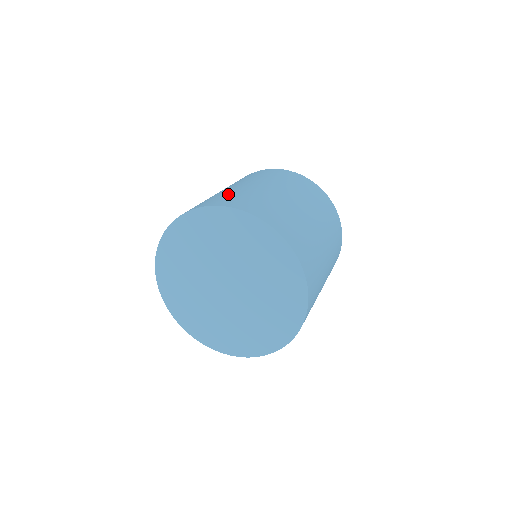
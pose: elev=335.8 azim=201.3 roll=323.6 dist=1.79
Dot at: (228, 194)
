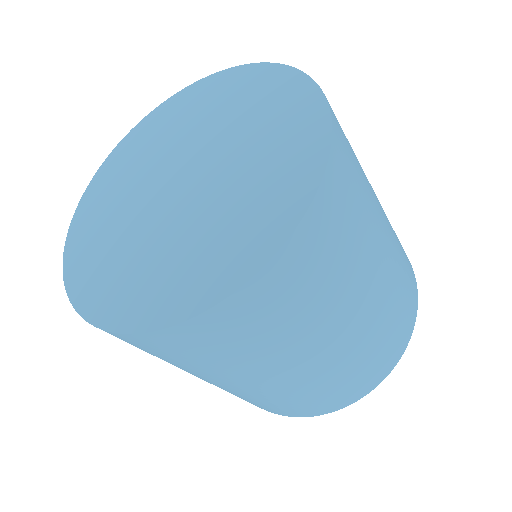
Dot at: occluded
